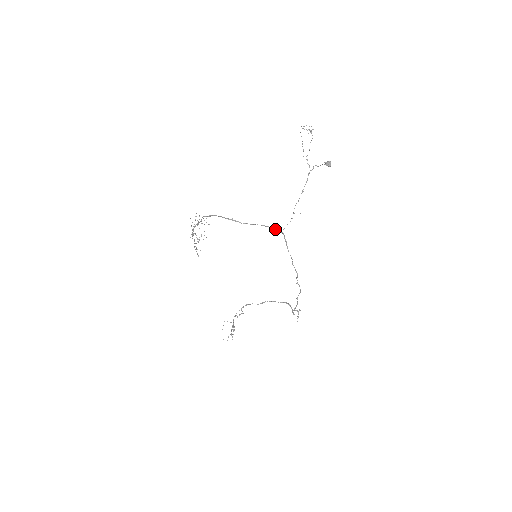
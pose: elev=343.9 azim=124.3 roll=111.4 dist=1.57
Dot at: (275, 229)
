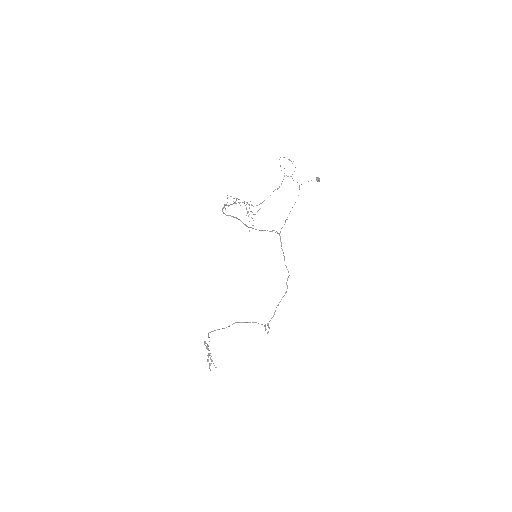
Dot at: (272, 231)
